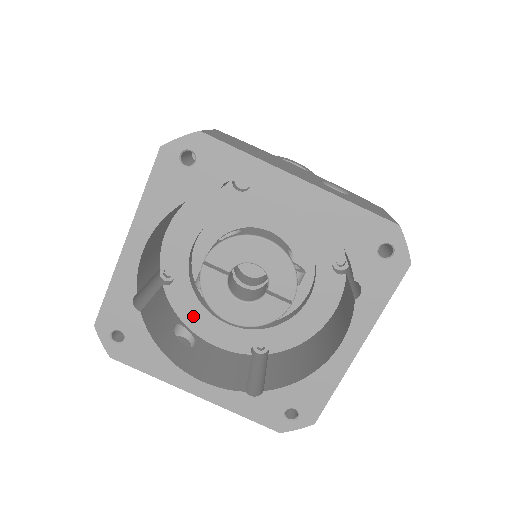
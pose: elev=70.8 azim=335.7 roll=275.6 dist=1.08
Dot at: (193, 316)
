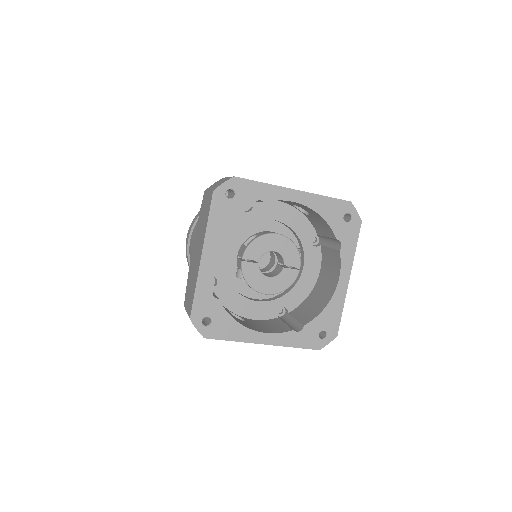
Dot at: (235, 303)
